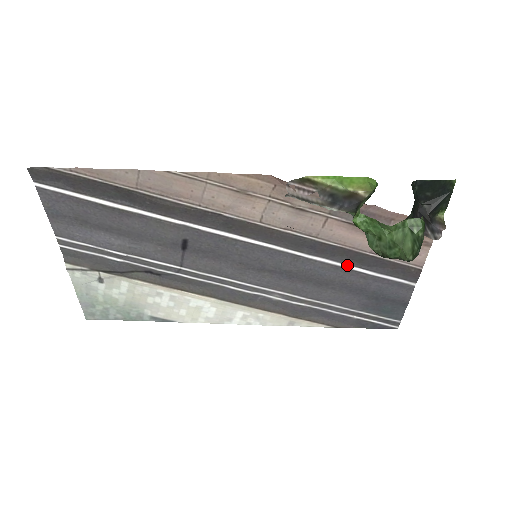
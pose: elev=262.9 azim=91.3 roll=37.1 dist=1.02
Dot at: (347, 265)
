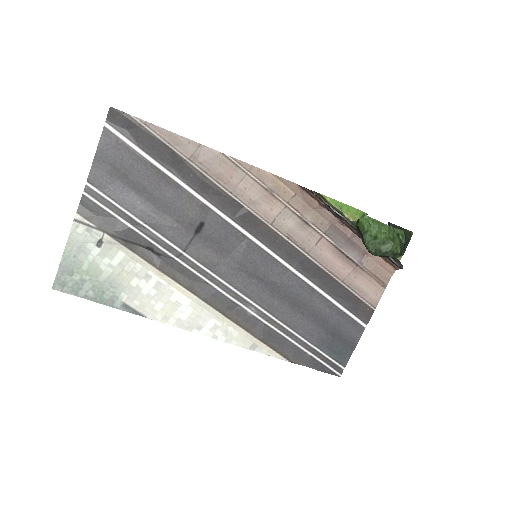
Dot at: (321, 290)
